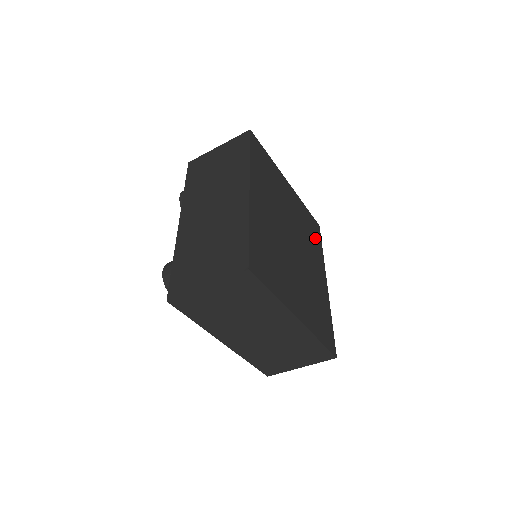
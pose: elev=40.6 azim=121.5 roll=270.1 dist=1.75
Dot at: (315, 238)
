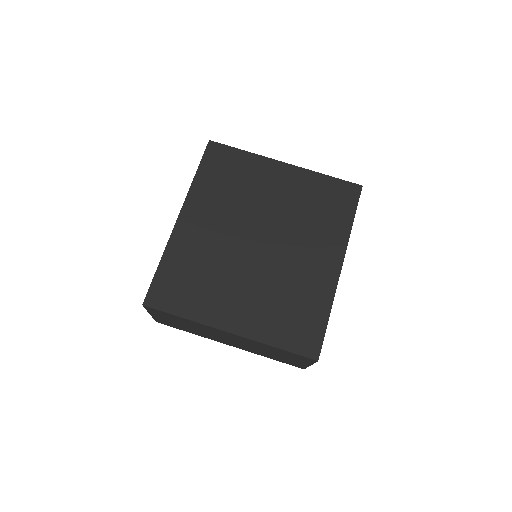
Dot at: (335, 211)
